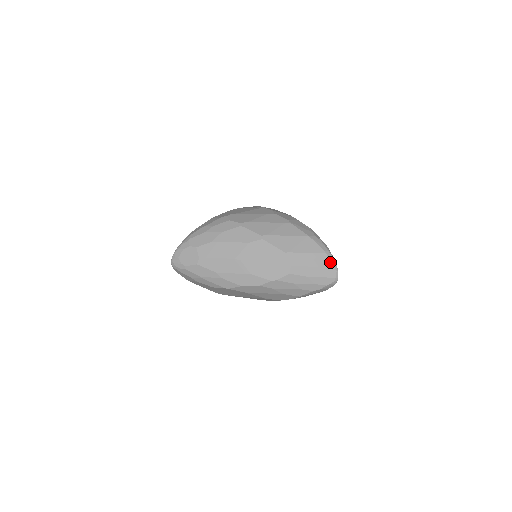
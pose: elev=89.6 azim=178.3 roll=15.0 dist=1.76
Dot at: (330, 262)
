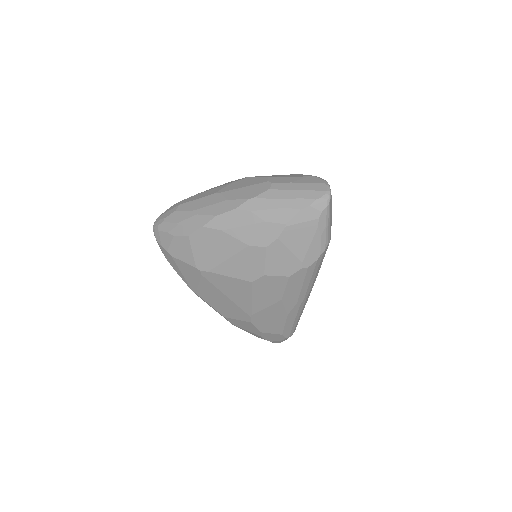
Dot at: (320, 180)
